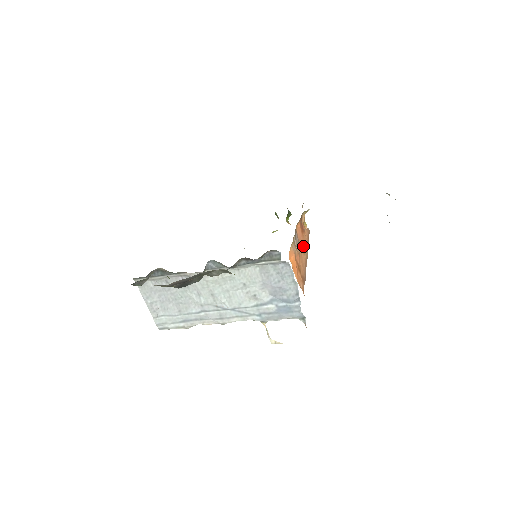
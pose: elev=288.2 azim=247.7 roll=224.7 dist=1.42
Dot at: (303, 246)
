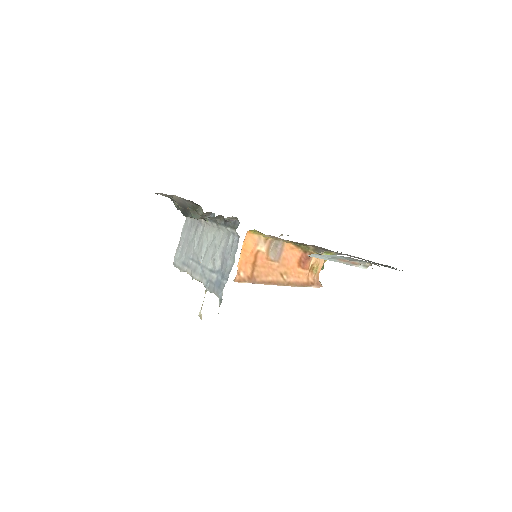
Dot at: (288, 271)
